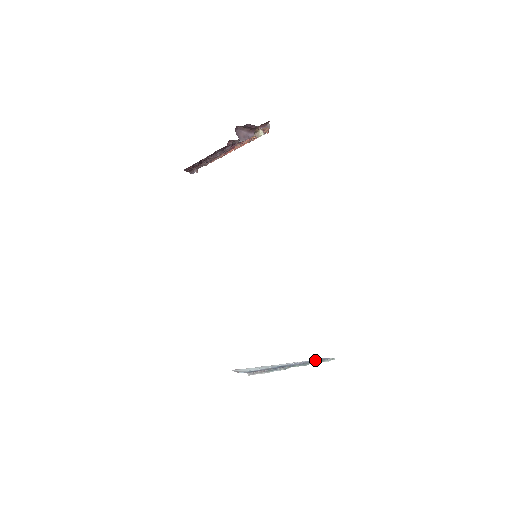
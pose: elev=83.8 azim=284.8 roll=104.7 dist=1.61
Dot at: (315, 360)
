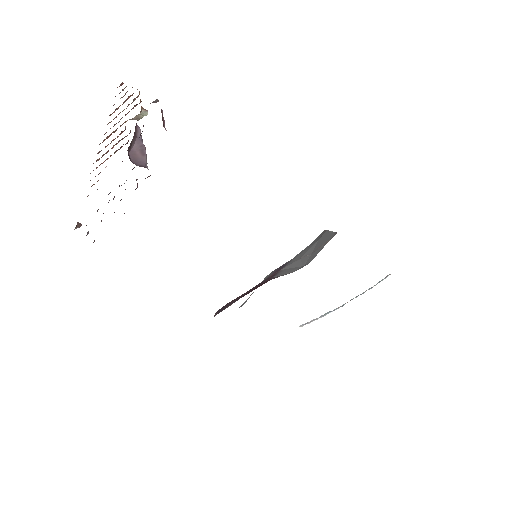
Dot at: (373, 286)
